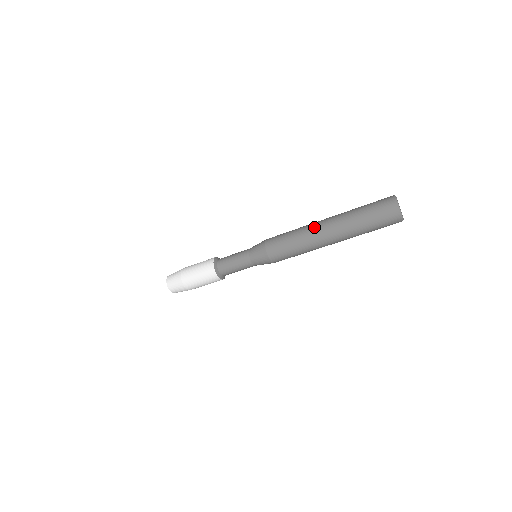
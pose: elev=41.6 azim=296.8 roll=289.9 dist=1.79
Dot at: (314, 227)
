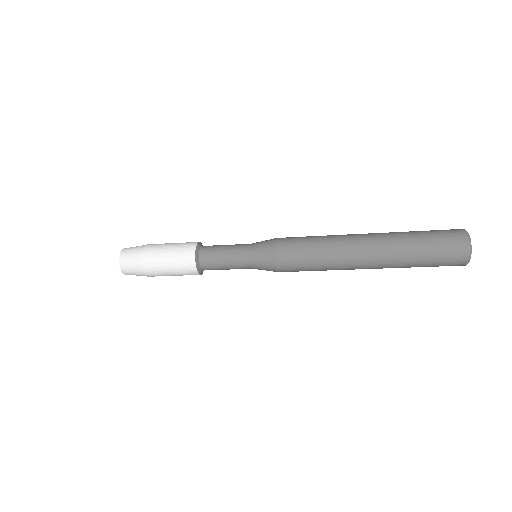
Dot at: (351, 262)
